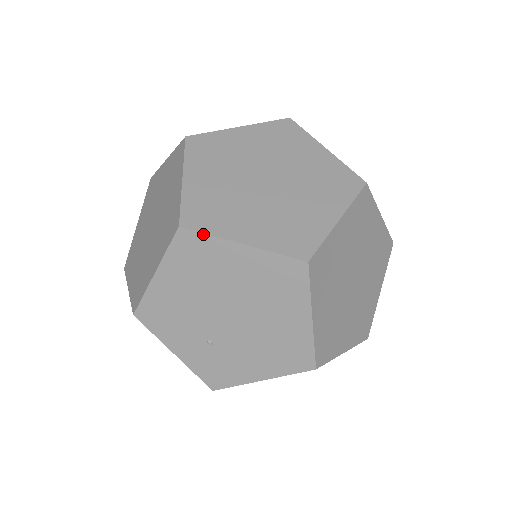
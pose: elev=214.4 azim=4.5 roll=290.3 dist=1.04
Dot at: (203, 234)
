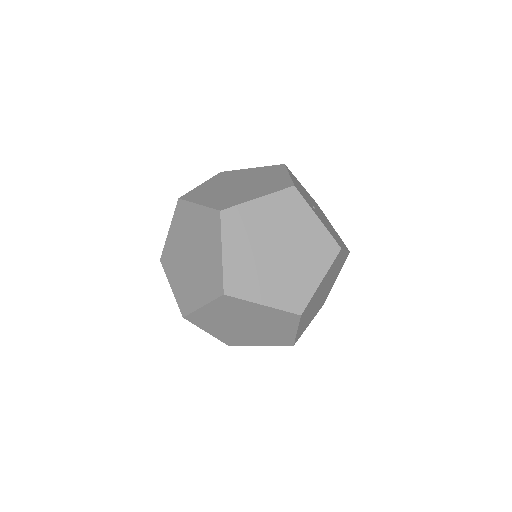
Dot at: (164, 271)
